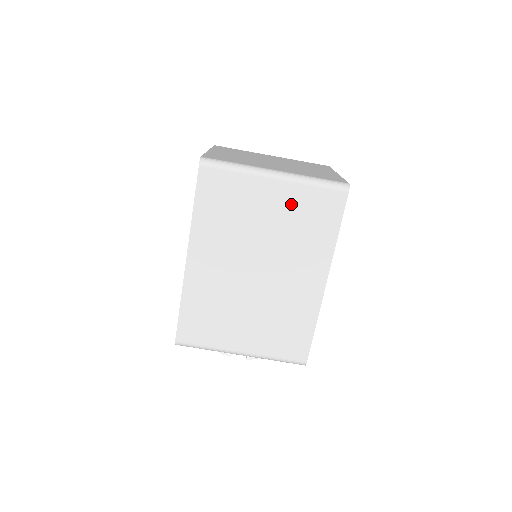
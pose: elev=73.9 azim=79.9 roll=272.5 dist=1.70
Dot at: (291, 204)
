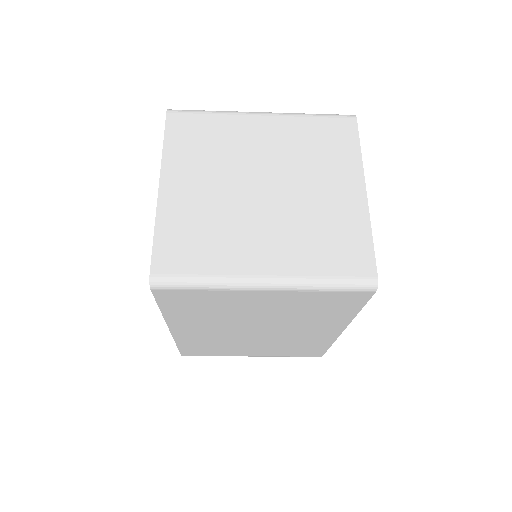
Dot at: (292, 302)
